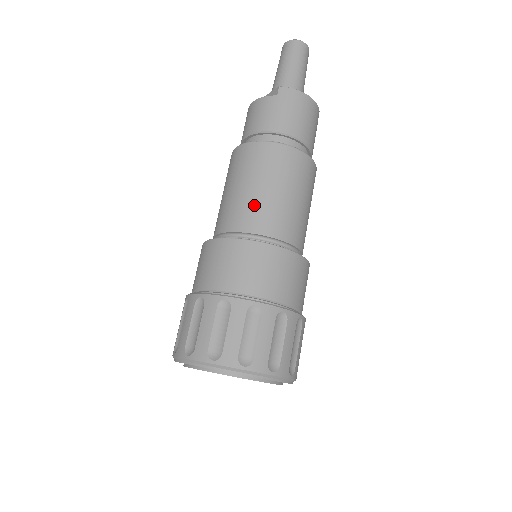
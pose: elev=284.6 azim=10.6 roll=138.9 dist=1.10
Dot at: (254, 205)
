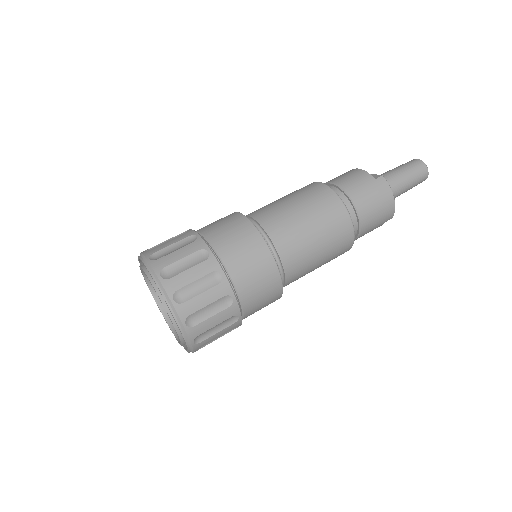
Dot at: (288, 222)
